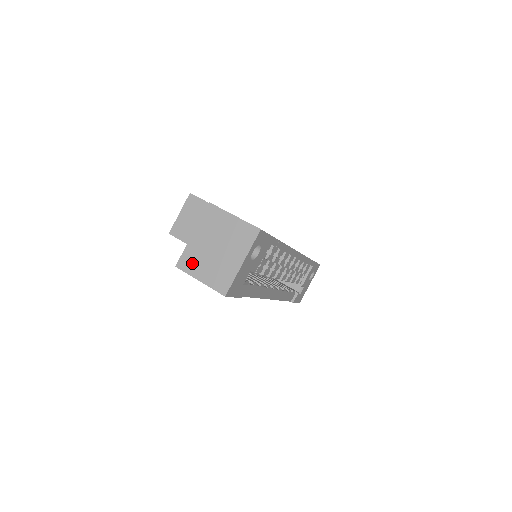
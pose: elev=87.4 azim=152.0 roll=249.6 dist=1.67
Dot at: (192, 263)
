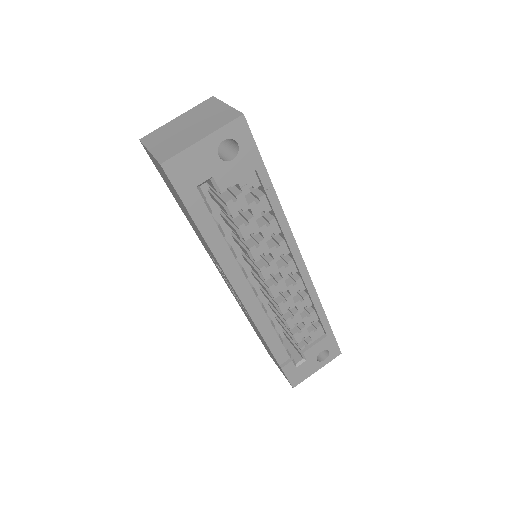
Dot at: (156, 137)
